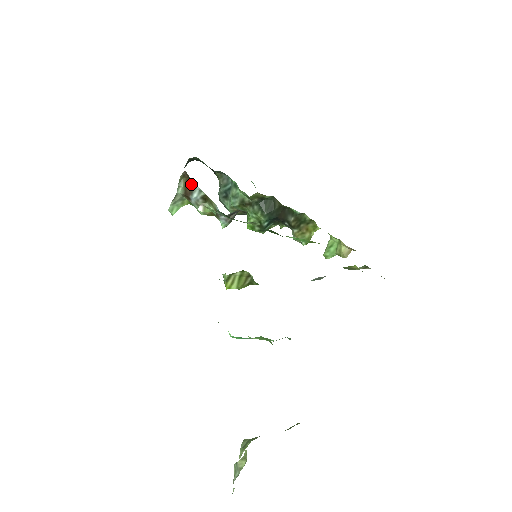
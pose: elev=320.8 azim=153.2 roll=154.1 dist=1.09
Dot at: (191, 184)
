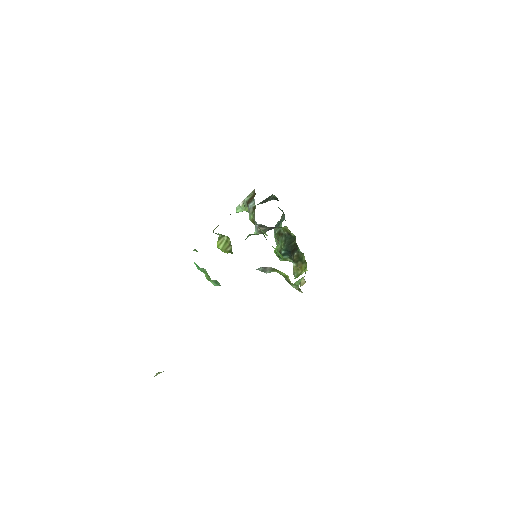
Dot at: occluded
